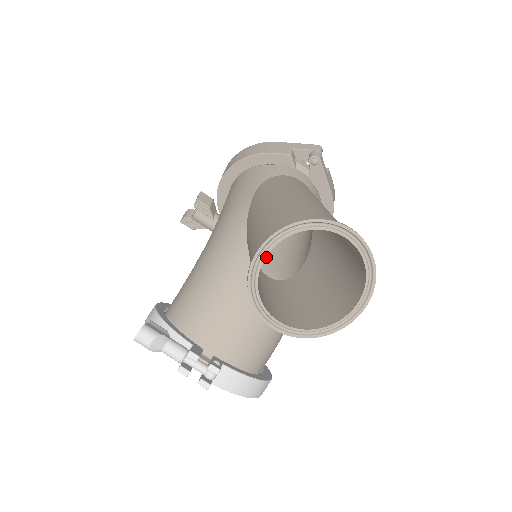
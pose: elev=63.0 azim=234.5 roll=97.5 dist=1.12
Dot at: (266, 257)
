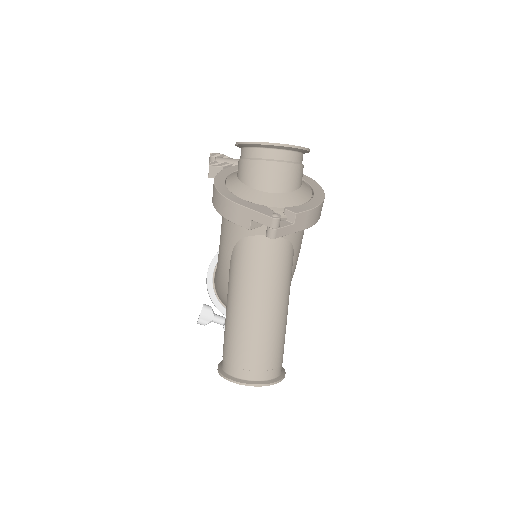
Dot at: occluded
